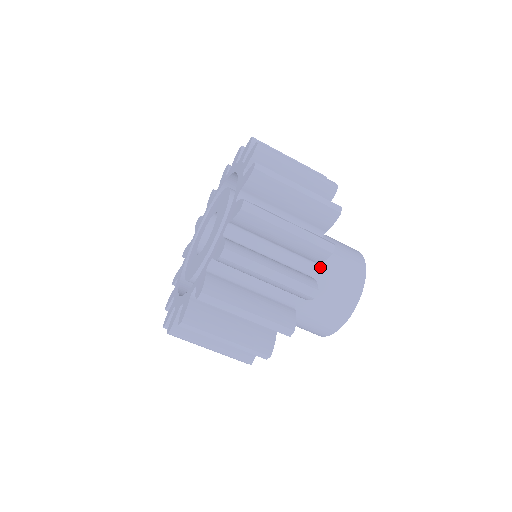
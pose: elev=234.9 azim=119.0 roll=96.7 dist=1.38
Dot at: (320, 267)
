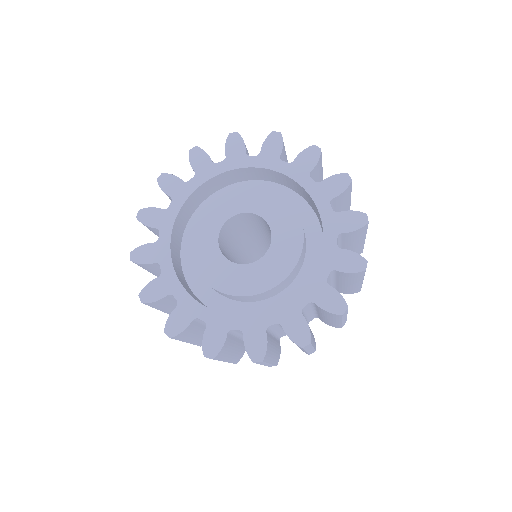
Dot at: occluded
